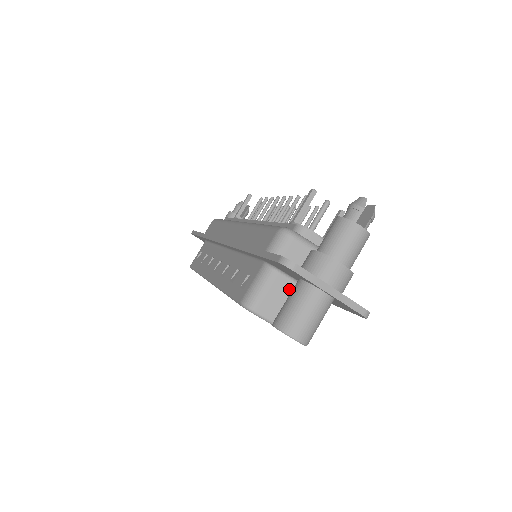
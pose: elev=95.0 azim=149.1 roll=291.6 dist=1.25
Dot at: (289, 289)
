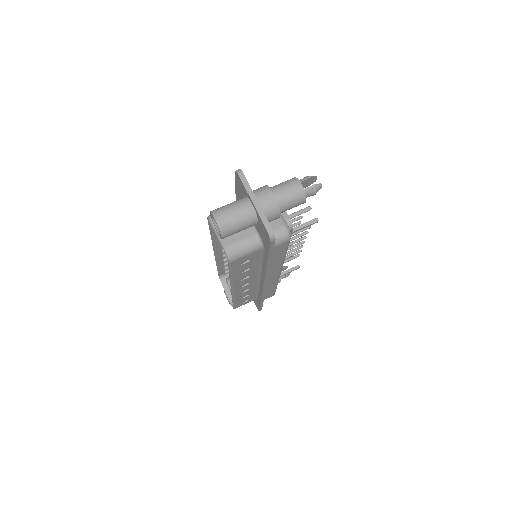
Dot at: occluded
